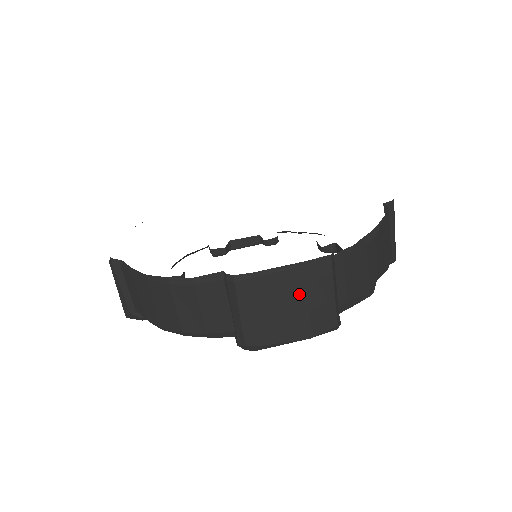
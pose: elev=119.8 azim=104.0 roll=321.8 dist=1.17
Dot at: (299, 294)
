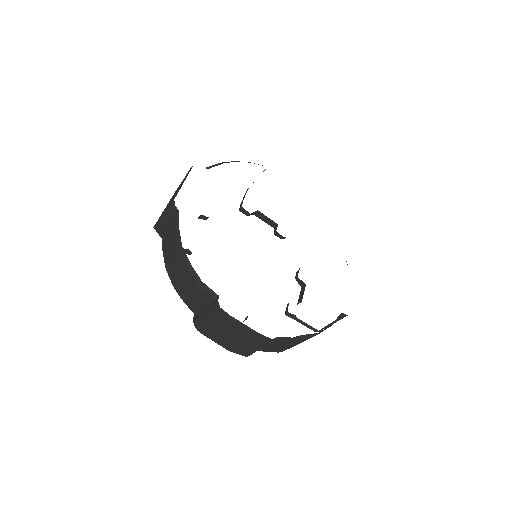
Dot at: (242, 338)
